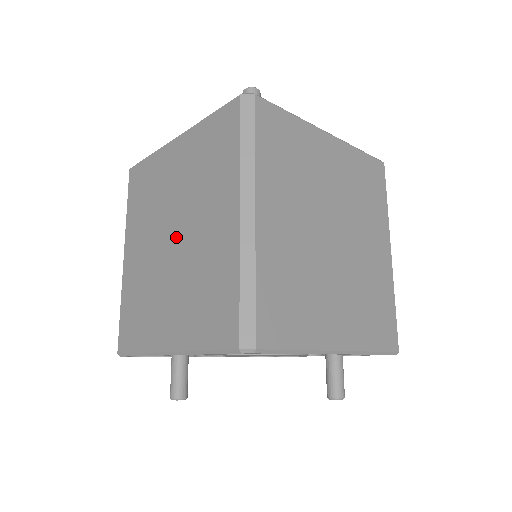
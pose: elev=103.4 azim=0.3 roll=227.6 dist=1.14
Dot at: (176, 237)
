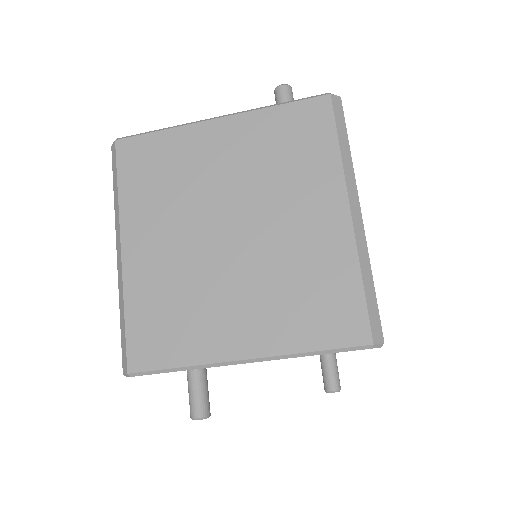
Dot at: (240, 230)
